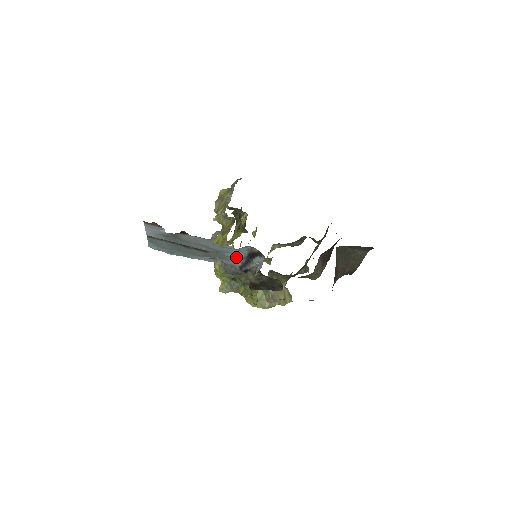
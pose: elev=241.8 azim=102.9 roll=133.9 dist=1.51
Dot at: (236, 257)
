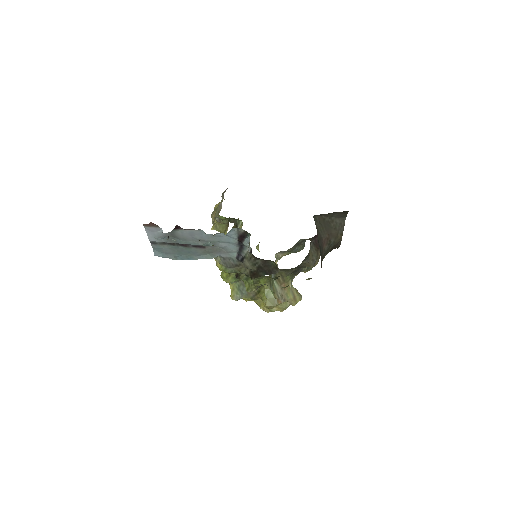
Dot at: (230, 246)
